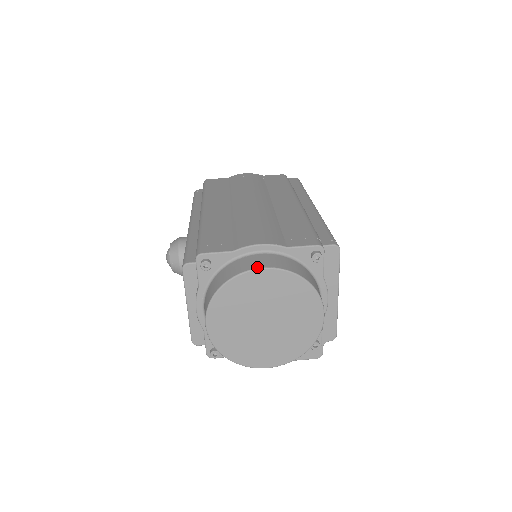
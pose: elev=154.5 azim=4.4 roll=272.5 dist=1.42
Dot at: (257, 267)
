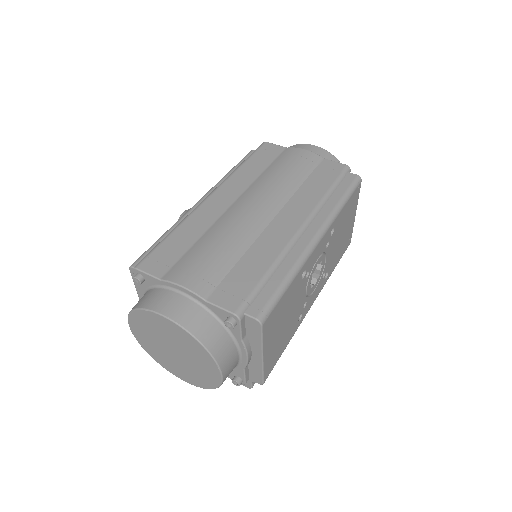
Dot at: (160, 312)
